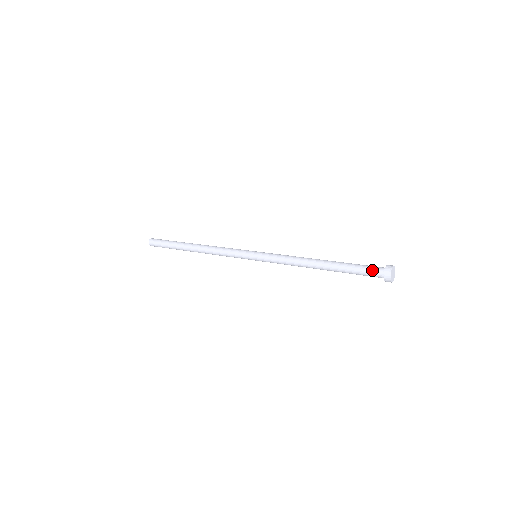
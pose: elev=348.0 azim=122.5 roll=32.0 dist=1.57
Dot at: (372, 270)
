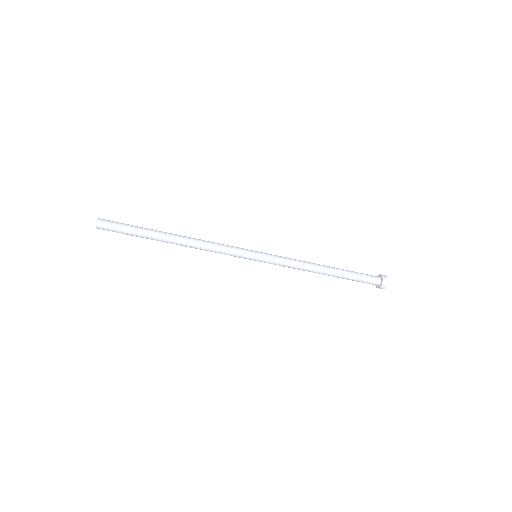
Dot at: (371, 275)
